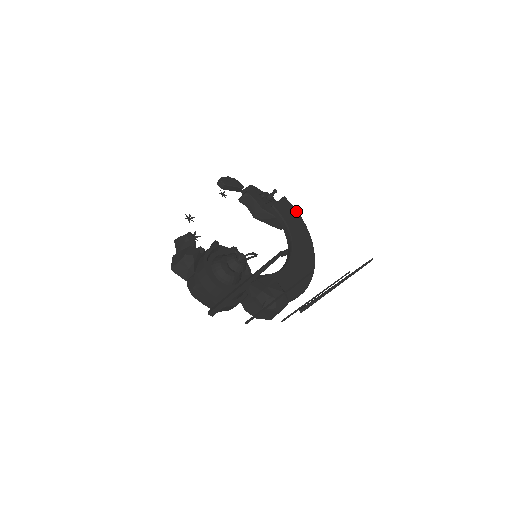
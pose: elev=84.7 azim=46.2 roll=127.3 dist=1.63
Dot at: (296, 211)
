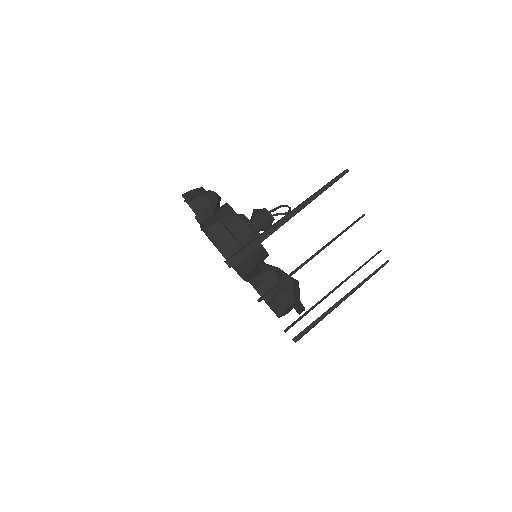
Dot at: occluded
